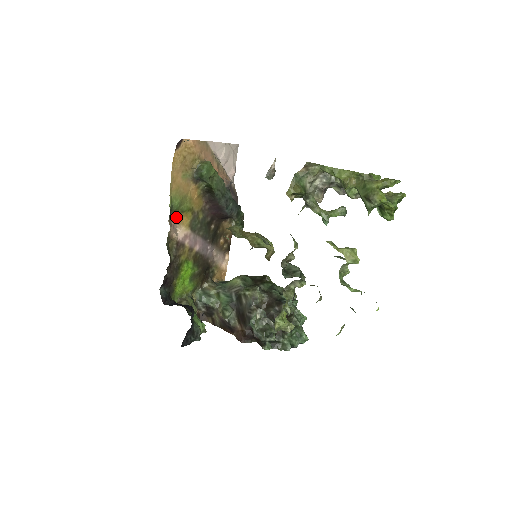
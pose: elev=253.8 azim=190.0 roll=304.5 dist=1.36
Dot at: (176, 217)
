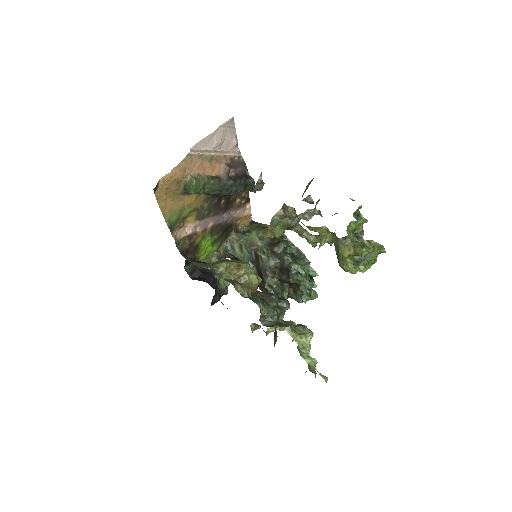
Dot at: (179, 224)
